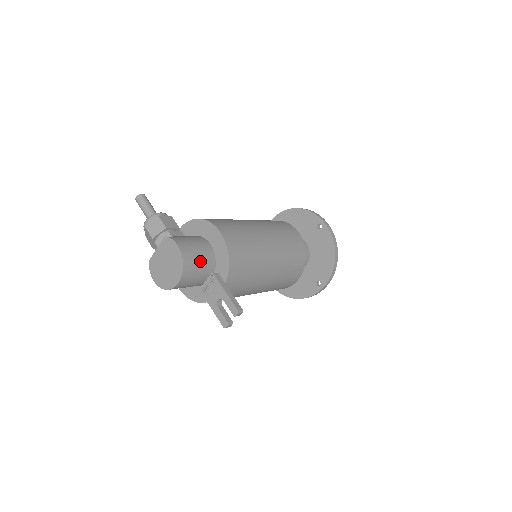
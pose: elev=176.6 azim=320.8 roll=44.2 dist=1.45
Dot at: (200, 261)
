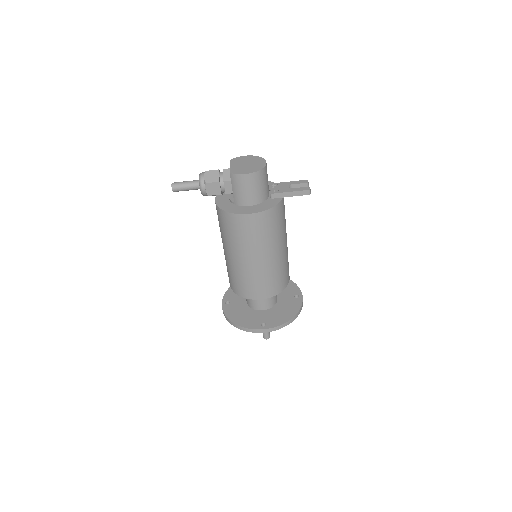
Dot at: occluded
